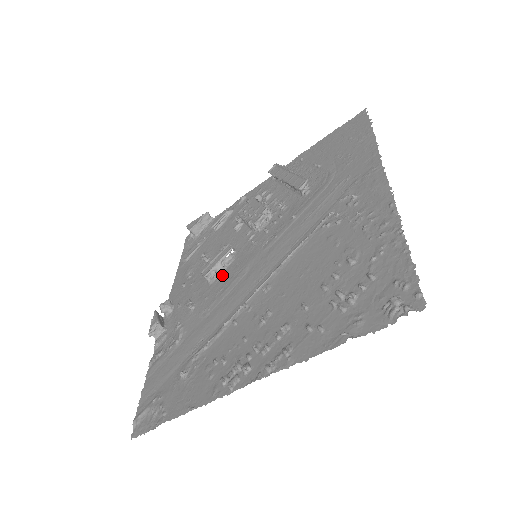
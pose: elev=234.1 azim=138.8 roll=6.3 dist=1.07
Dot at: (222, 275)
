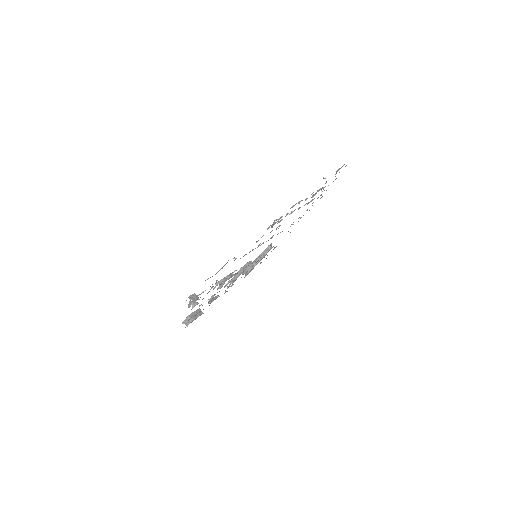
Dot at: (234, 275)
